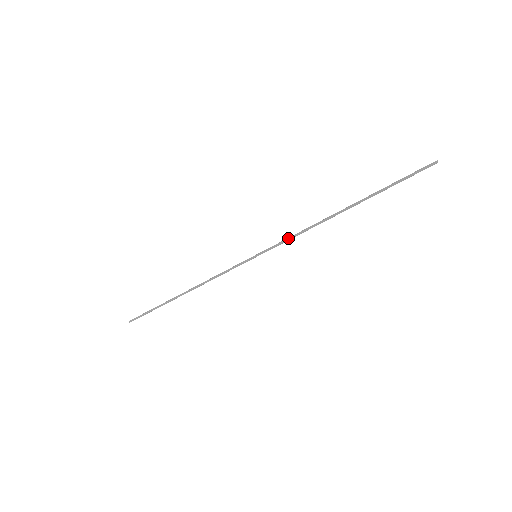
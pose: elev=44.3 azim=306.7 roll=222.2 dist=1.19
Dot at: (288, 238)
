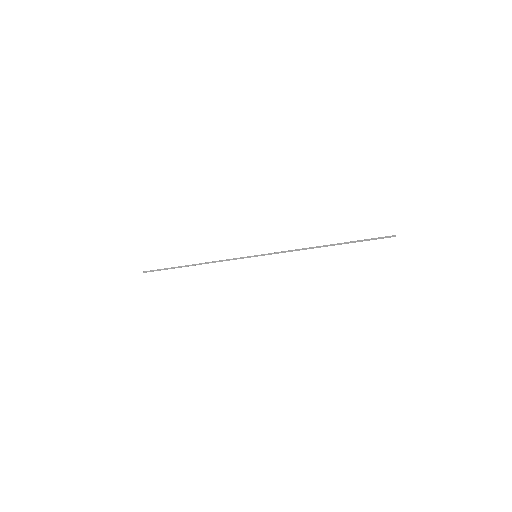
Dot at: (283, 252)
